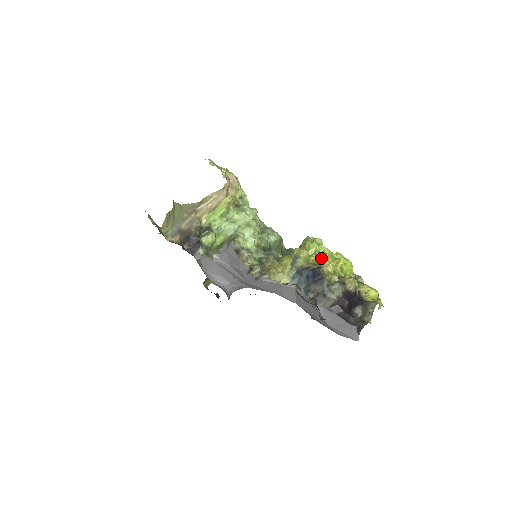
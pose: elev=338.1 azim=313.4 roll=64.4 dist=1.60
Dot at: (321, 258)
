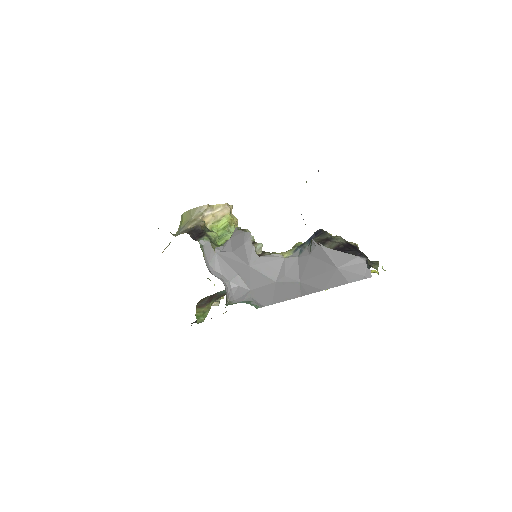
Dot at: occluded
